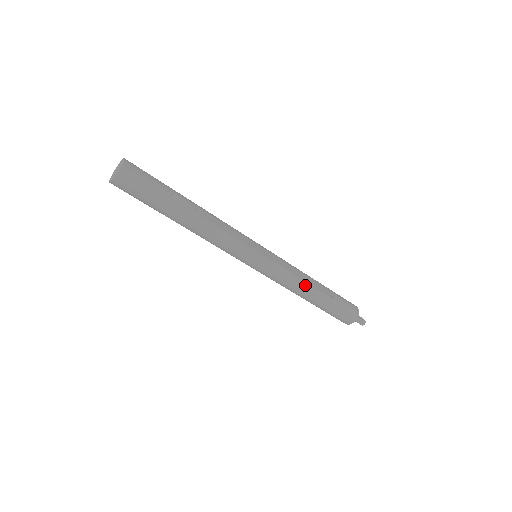
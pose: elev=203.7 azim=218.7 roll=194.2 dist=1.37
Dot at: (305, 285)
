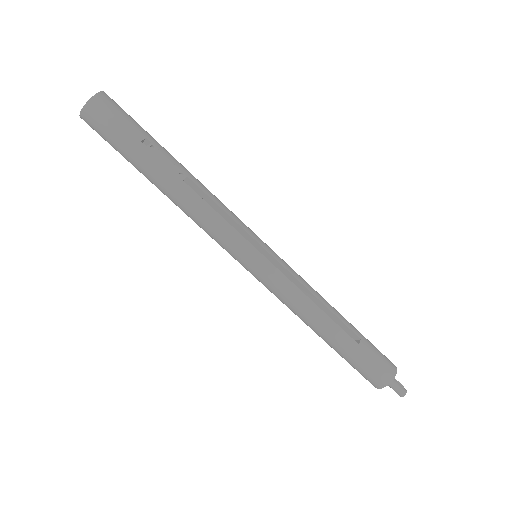
Dot at: (317, 312)
